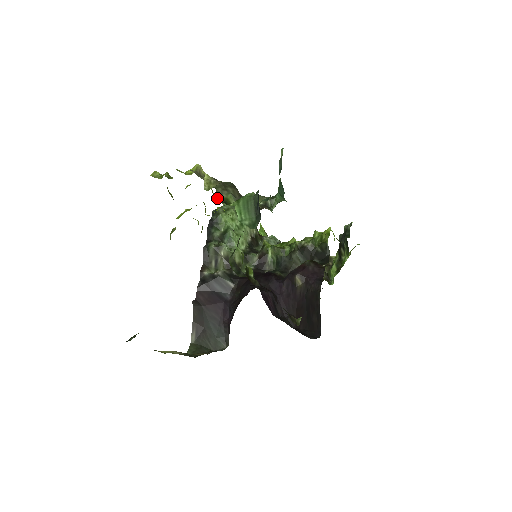
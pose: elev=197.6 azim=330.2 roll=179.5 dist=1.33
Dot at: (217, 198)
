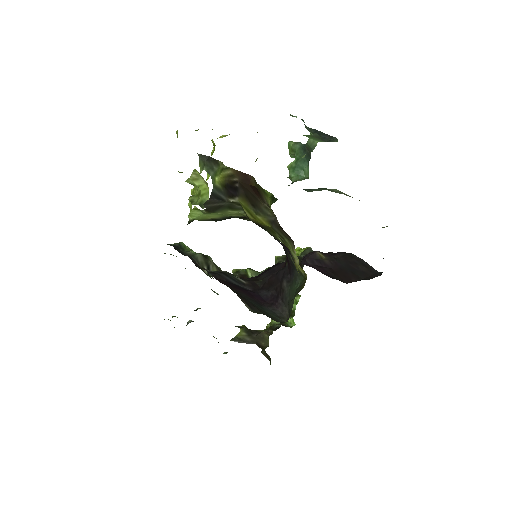
Dot at: occluded
